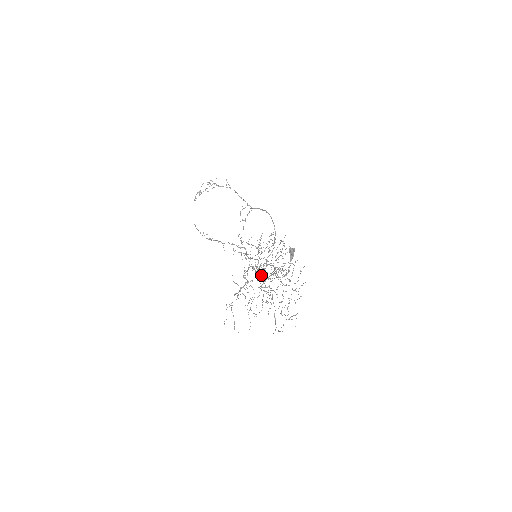
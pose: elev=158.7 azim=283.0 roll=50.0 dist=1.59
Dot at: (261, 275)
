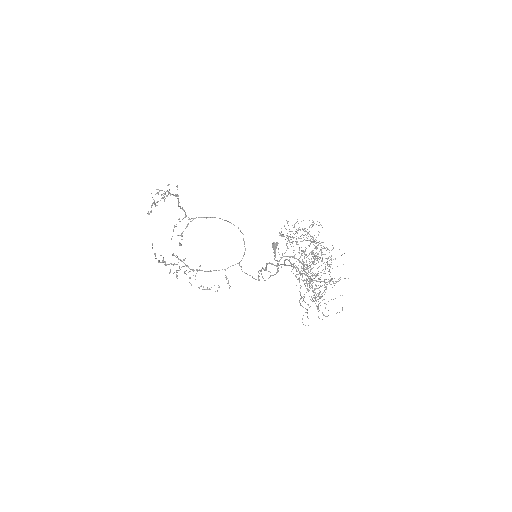
Dot at: (320, 258)
